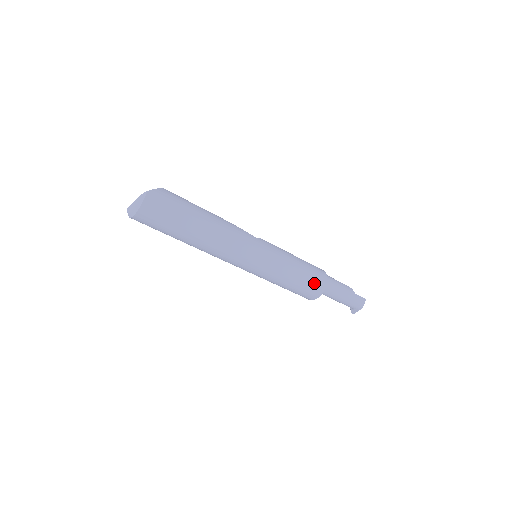
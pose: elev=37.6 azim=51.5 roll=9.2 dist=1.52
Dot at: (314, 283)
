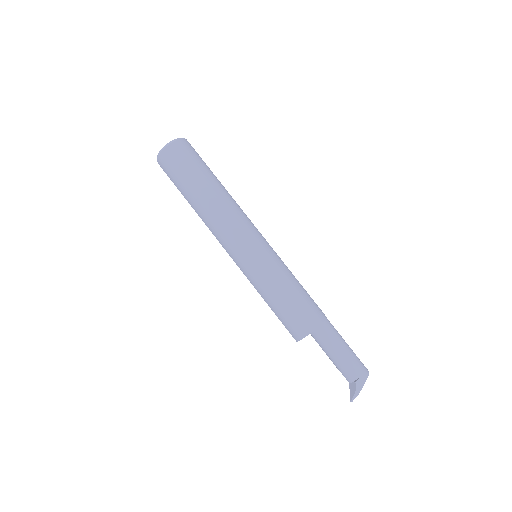
Dot at: (315, 304)
